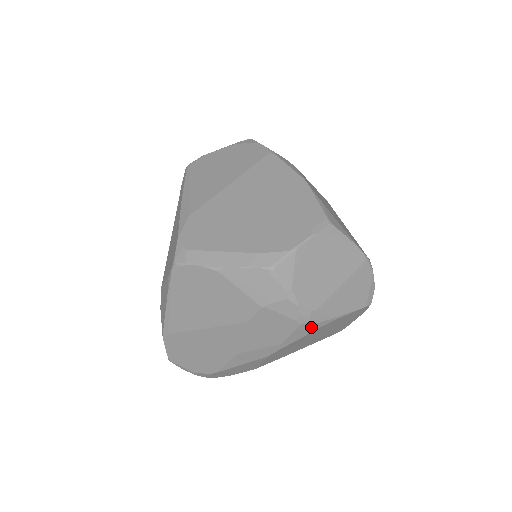
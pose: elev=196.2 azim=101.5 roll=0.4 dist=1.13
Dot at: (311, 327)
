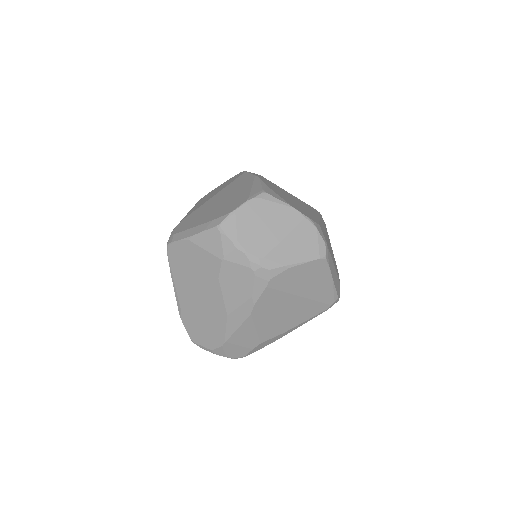
Dot at: (267, 274)
